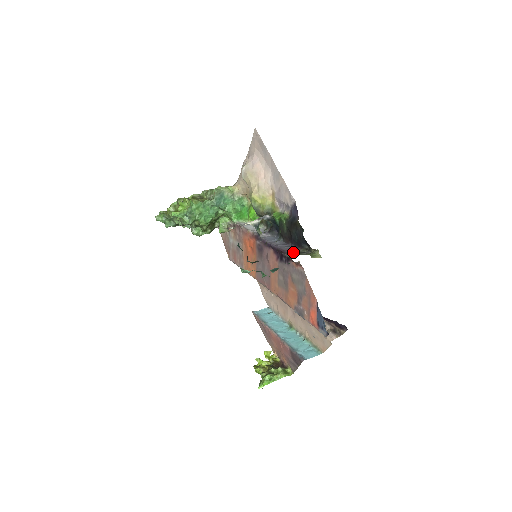
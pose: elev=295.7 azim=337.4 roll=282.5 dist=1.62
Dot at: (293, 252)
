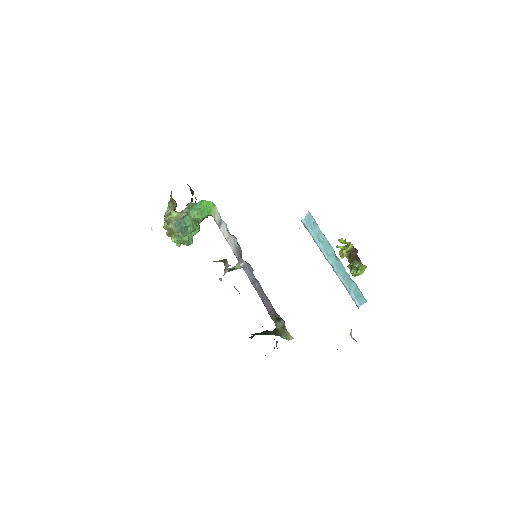
Dot at: (273, 318)
